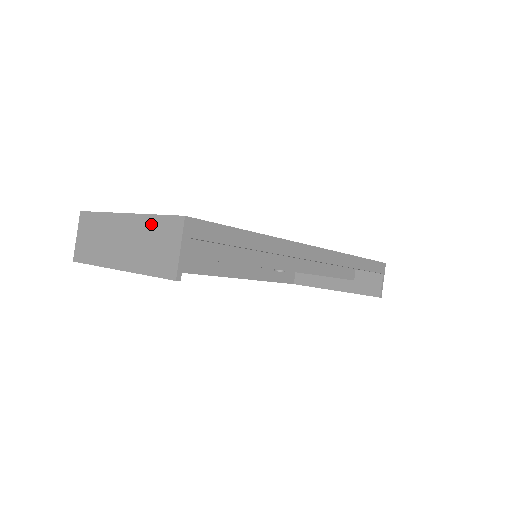
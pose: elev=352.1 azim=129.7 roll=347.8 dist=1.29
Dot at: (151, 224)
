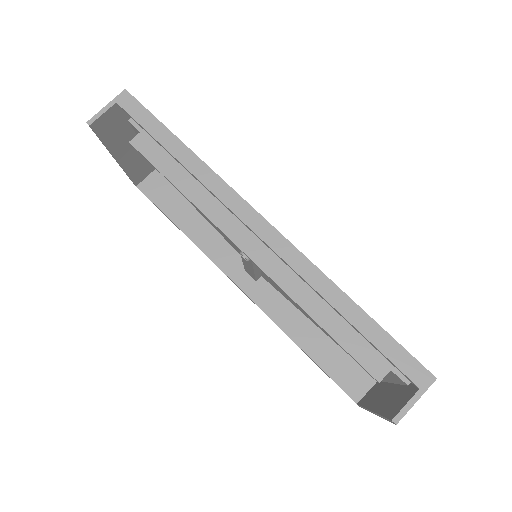
Dot at: occluded
